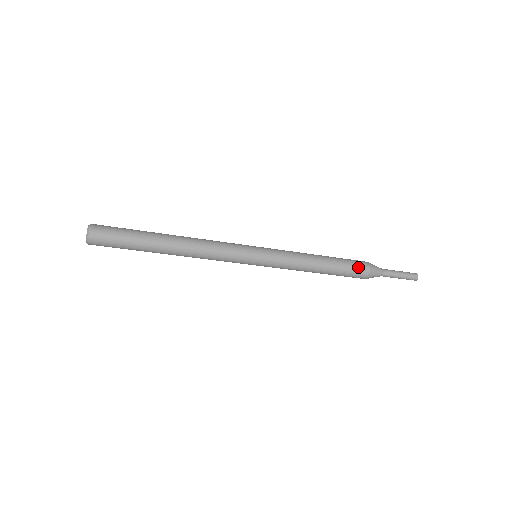
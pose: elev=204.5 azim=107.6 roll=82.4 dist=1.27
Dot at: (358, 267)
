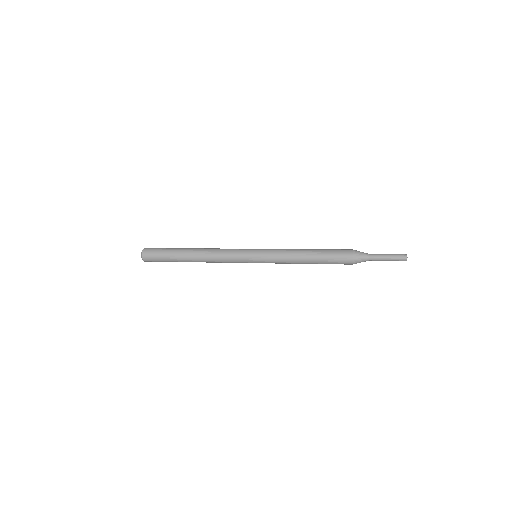
Dot at: (341, 253)
